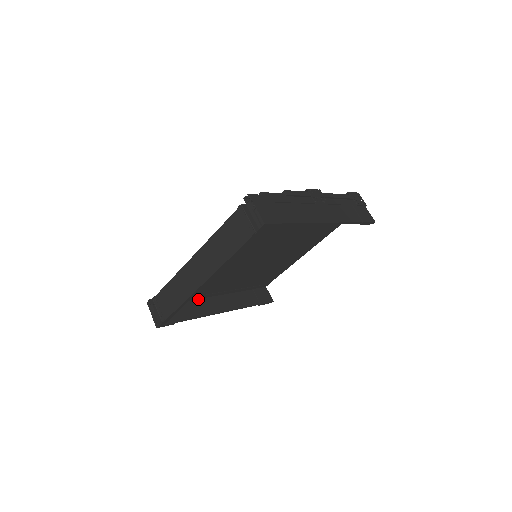
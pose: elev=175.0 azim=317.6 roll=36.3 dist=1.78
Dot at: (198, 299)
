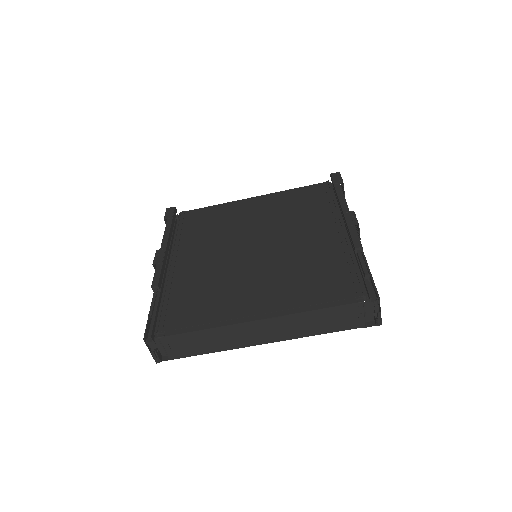
Dot at: occluded
